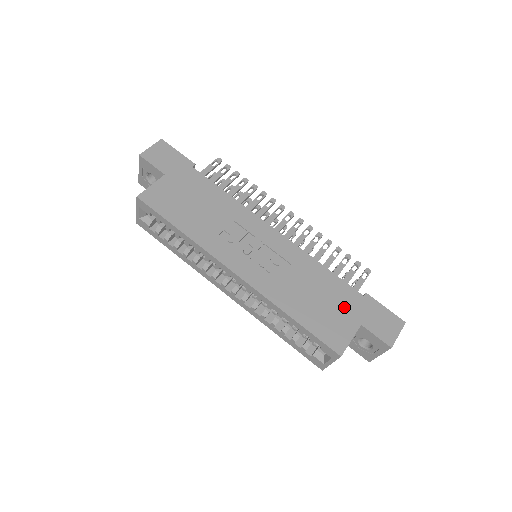
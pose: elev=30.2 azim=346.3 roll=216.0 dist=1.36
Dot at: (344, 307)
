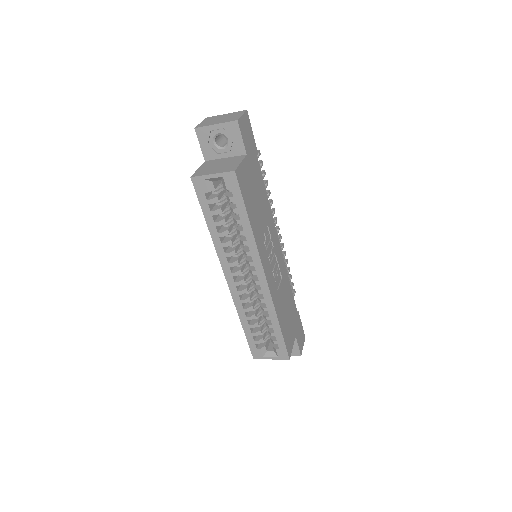
Dot at: (293, 321)
